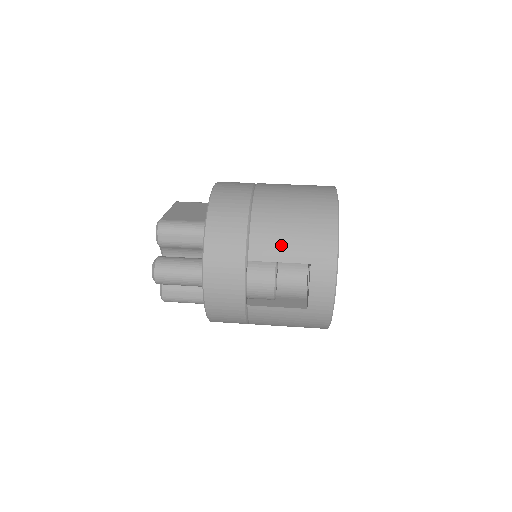
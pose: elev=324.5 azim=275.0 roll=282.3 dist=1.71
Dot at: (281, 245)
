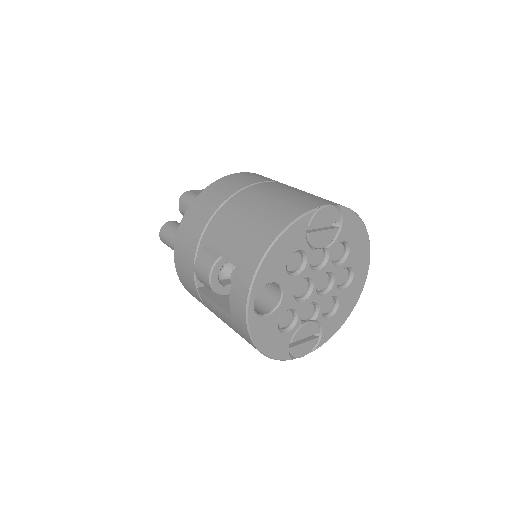
Dot at: (225, 238)
